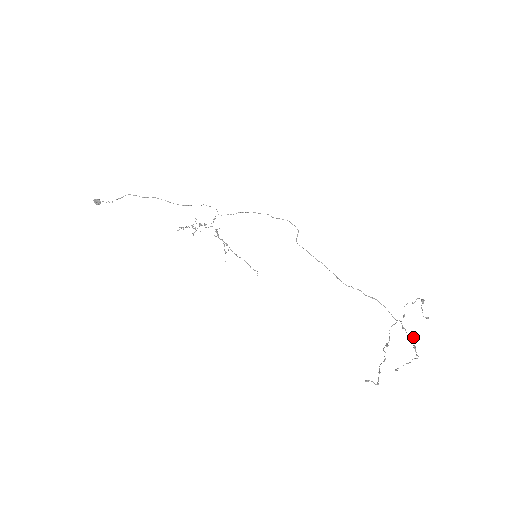
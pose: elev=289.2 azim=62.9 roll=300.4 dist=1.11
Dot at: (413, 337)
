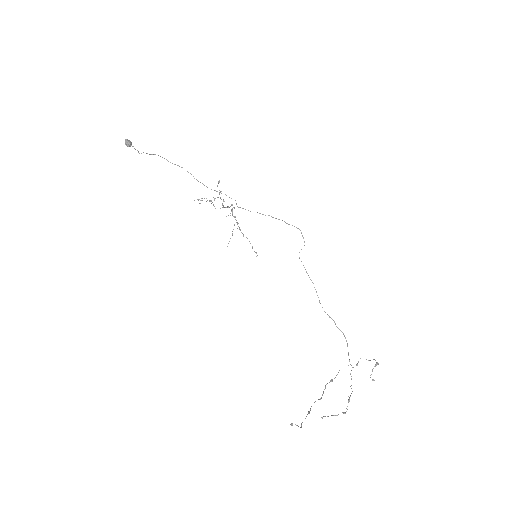
Dot at: occluded
